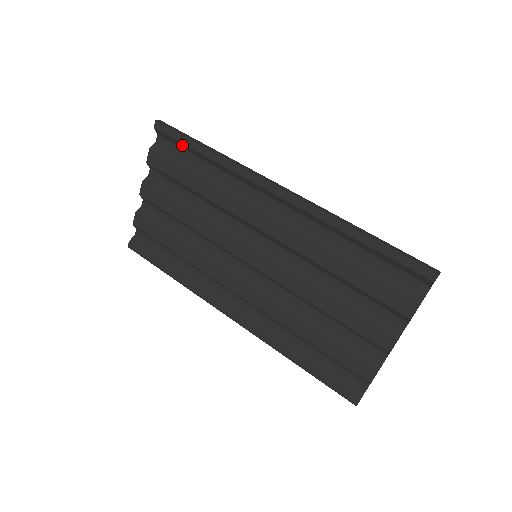
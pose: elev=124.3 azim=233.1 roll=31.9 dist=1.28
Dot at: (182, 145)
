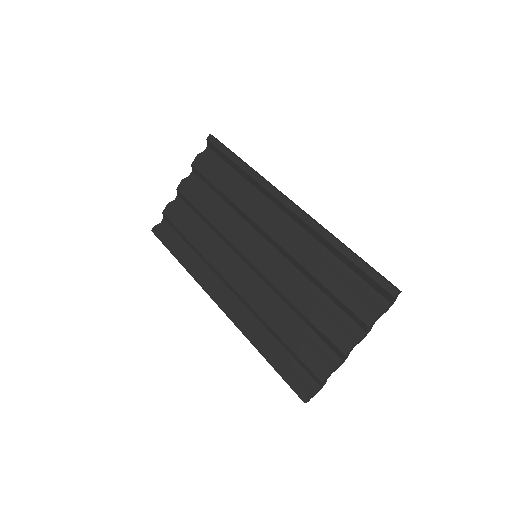
Dot at: (224, 156)
